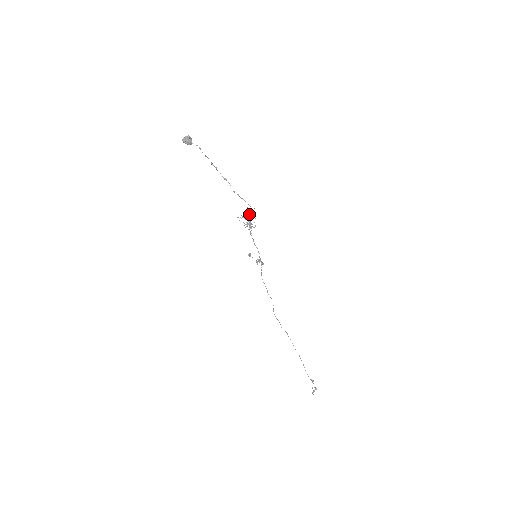
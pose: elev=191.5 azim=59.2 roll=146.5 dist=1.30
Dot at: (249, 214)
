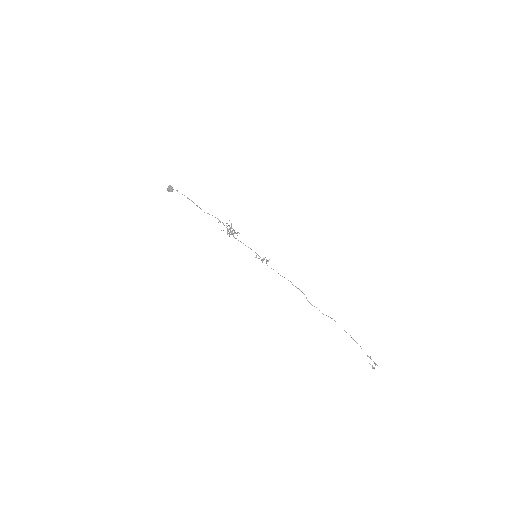
Dot at: occluded
